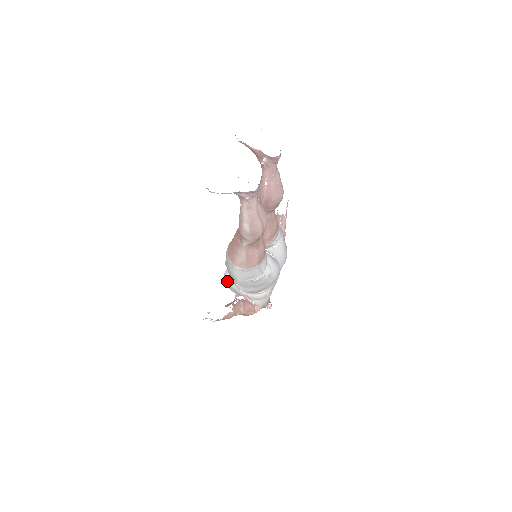
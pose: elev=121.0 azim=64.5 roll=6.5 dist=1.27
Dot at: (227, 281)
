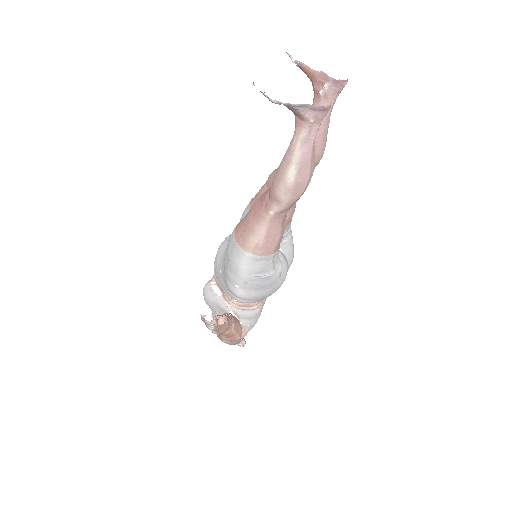
Dot at: (209, 294)
